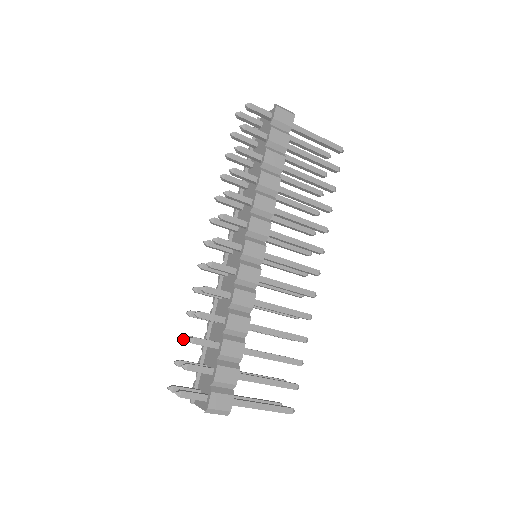
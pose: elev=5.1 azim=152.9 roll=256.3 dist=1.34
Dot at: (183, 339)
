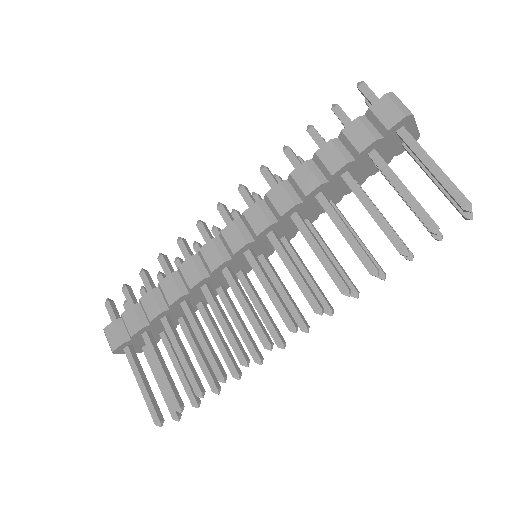
Dot at: (158, 274)
